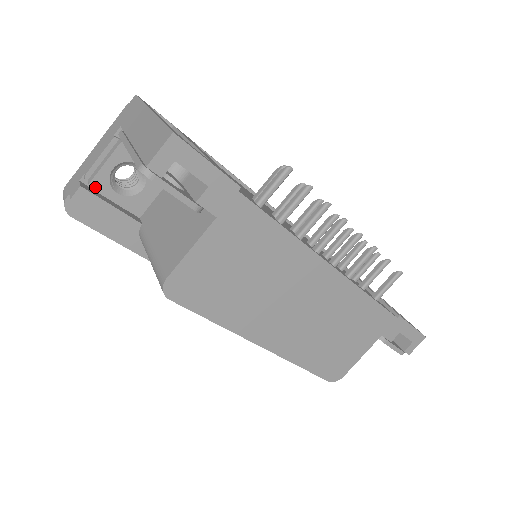
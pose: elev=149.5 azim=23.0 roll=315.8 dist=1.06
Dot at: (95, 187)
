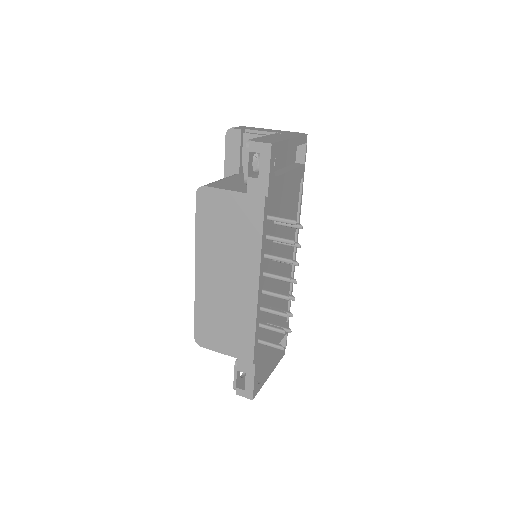
Dot at: (245, 137)
